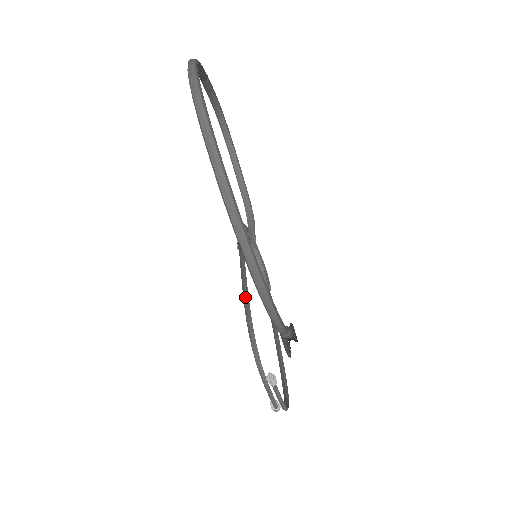
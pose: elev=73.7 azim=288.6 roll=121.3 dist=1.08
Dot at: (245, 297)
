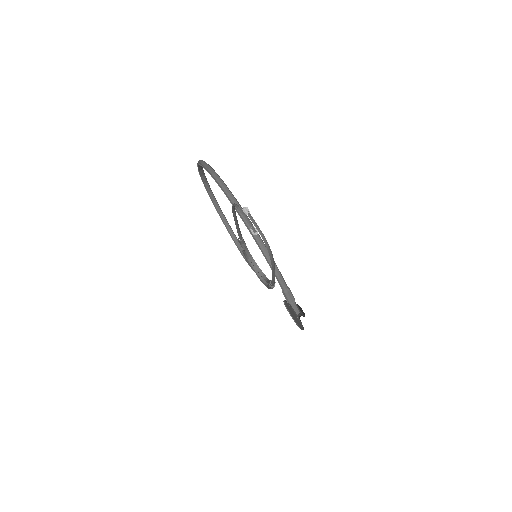
Dot at: (233, 212)
